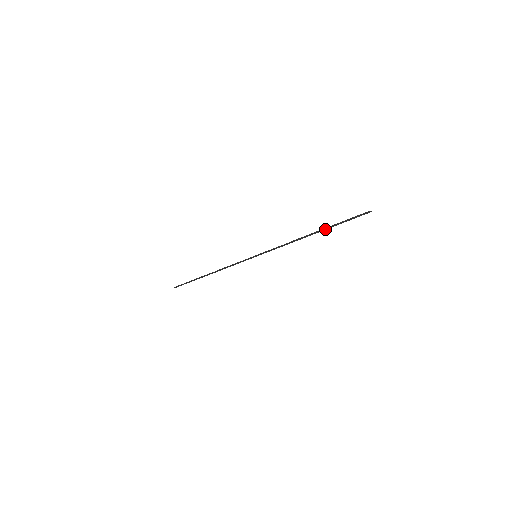
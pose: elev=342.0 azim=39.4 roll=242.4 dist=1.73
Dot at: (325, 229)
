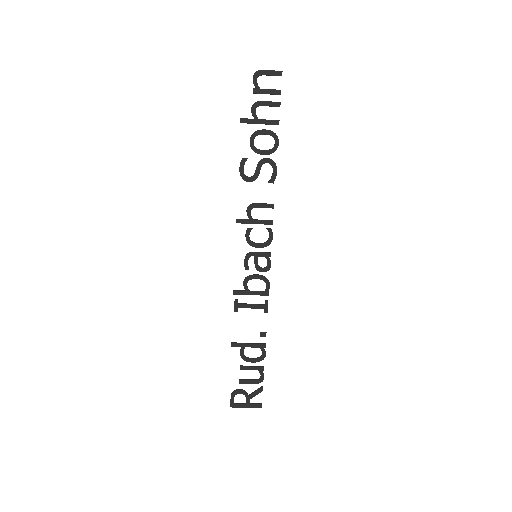
Dot at: (242, 118)
